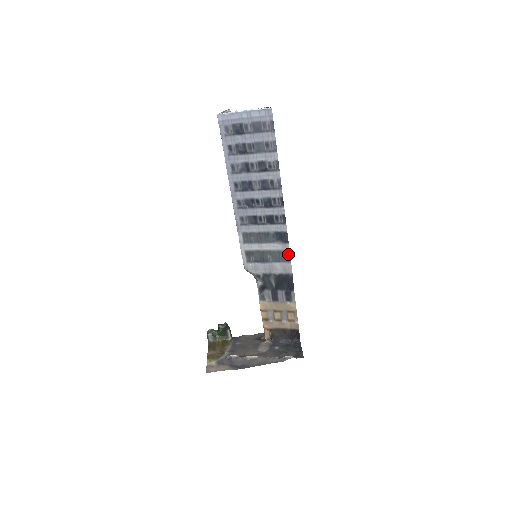
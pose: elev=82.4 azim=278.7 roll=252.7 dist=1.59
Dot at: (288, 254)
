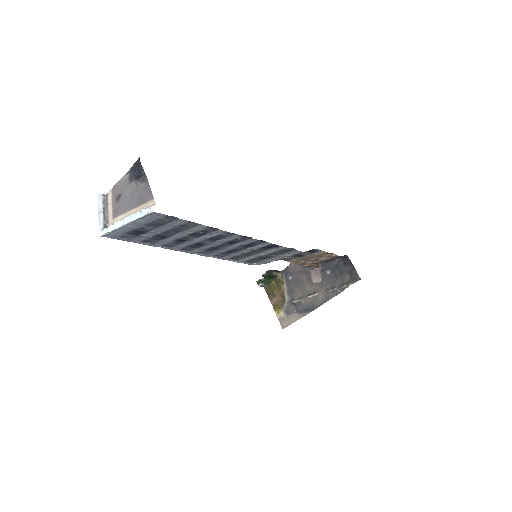
Dot at: (288, 248)
